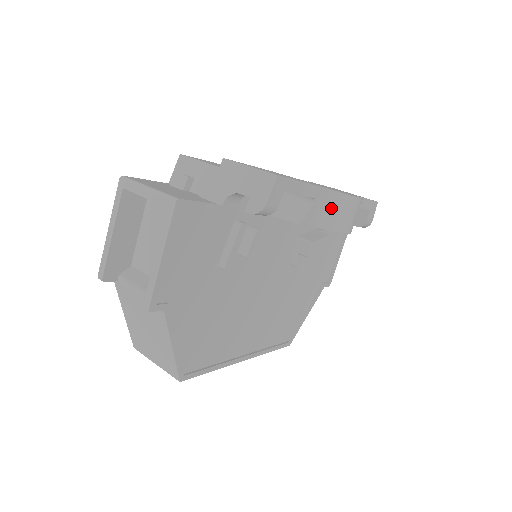
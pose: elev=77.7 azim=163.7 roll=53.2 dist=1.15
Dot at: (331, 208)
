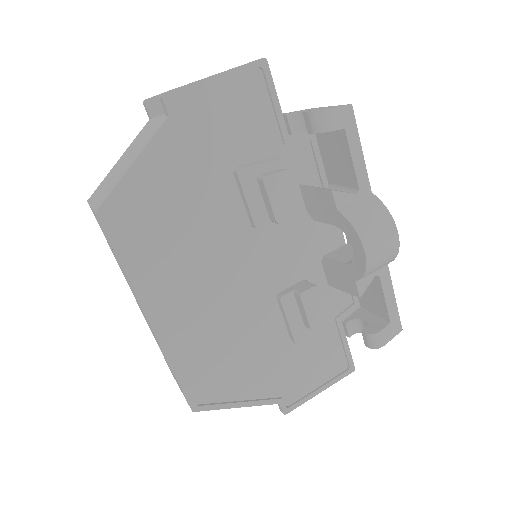
Dot at: (368, 210)
